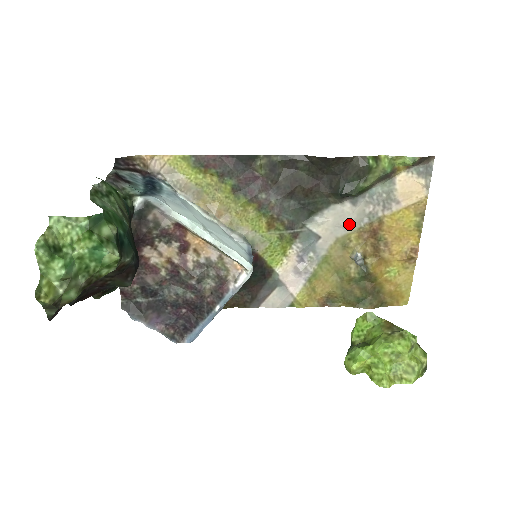
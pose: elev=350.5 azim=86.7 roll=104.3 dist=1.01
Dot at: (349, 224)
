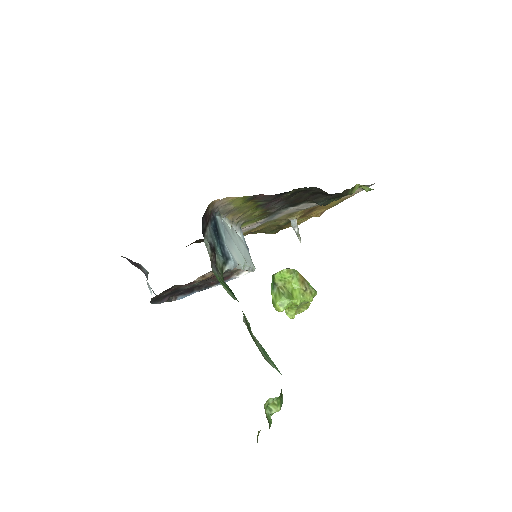
Dot at: occluded
